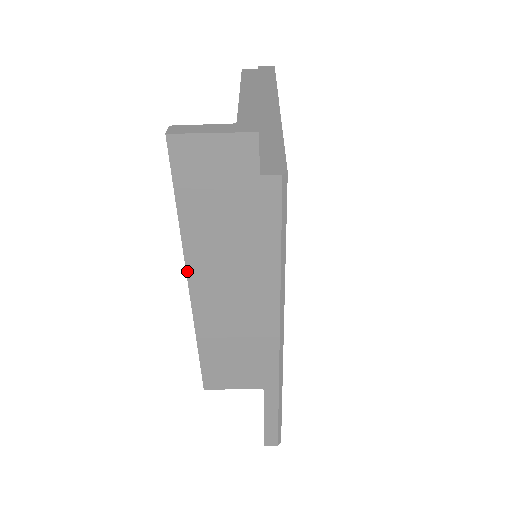
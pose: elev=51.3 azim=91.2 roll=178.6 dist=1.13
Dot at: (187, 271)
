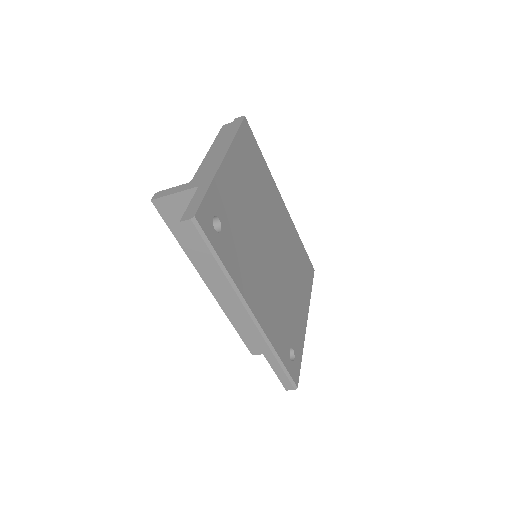
Dot at: (201, 276)
